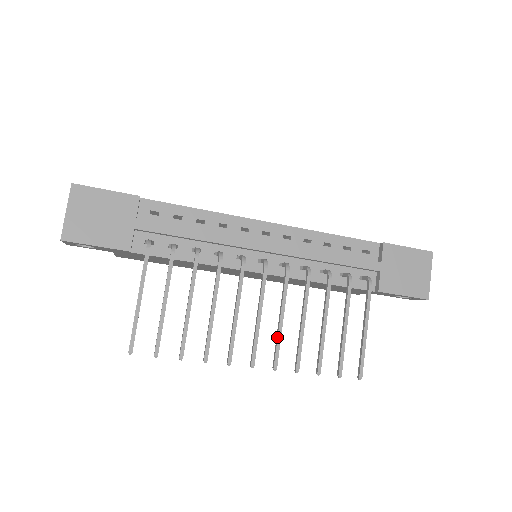
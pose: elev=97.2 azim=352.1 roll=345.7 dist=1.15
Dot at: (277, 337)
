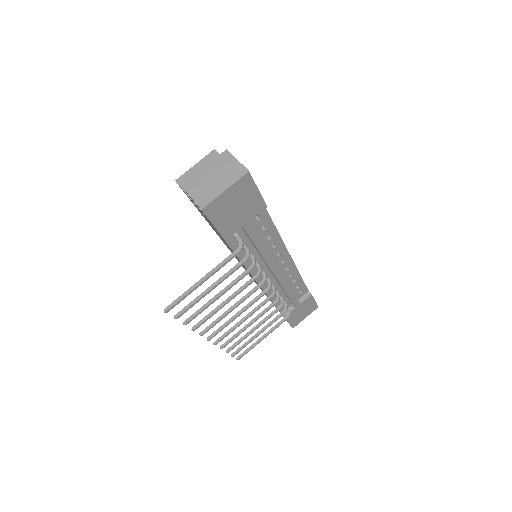
Dot at: (233, 329)
